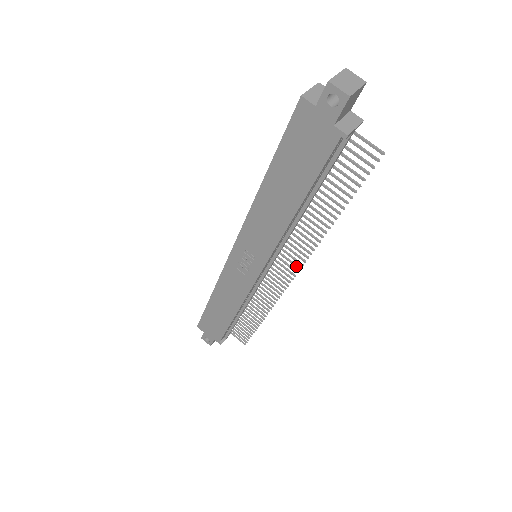
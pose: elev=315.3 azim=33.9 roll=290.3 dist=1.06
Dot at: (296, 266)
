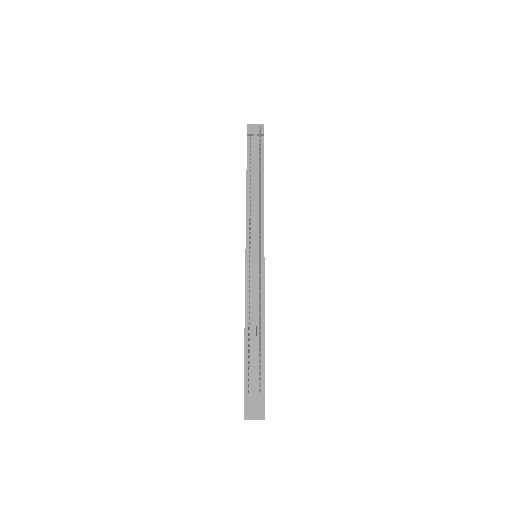
Dot at: (259, 230)
